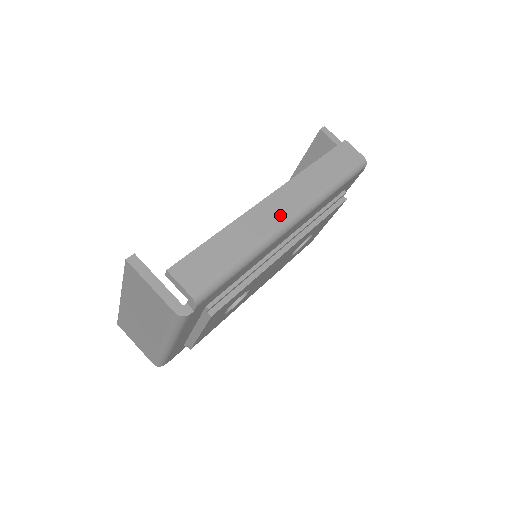
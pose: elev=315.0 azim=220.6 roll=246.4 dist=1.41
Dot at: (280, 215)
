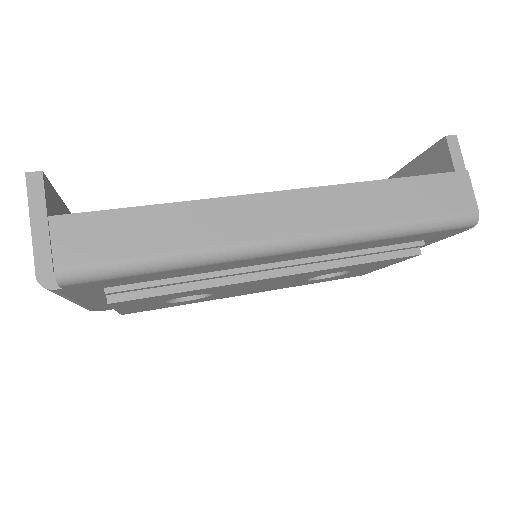
Dot at: (272, 227)
